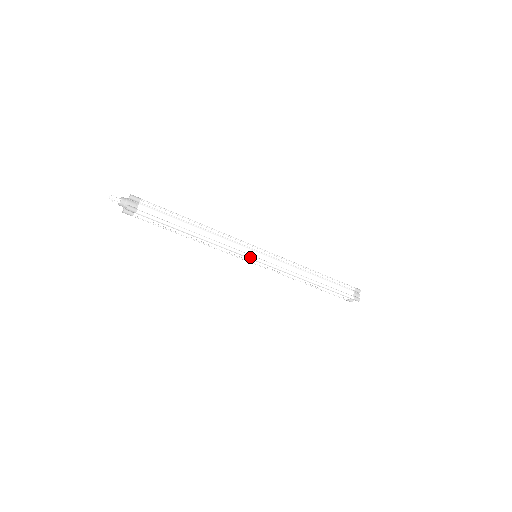
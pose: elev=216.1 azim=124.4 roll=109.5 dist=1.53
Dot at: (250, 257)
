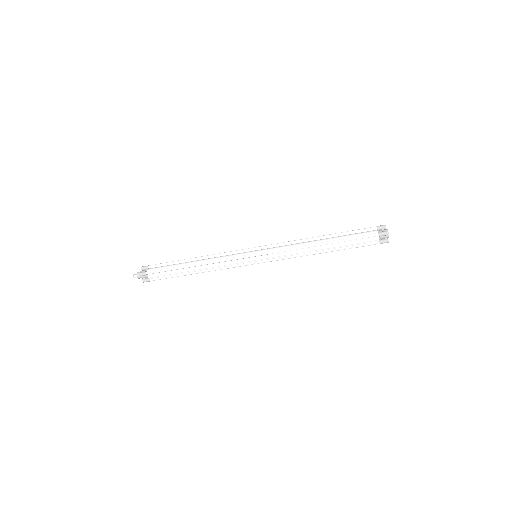
Dot at: (245, 257)
